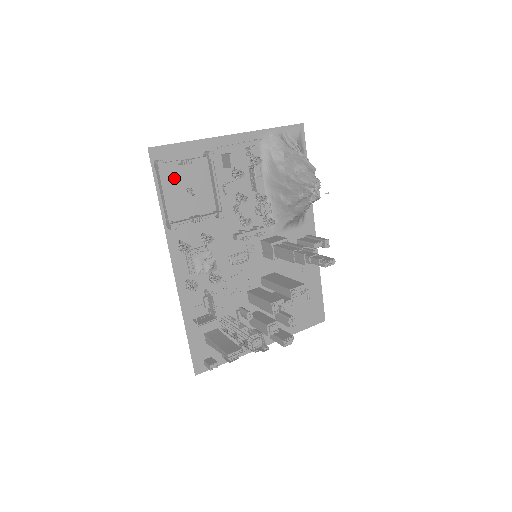
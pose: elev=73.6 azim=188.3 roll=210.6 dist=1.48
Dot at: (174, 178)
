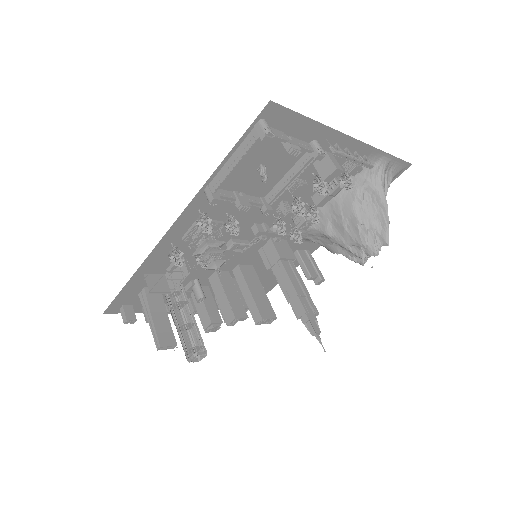
Dot at: (261, 147)
